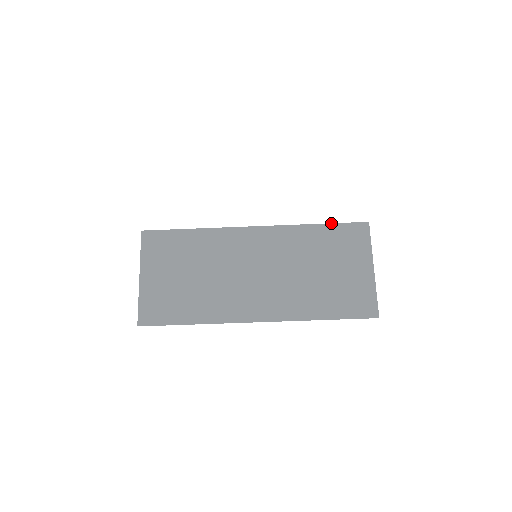
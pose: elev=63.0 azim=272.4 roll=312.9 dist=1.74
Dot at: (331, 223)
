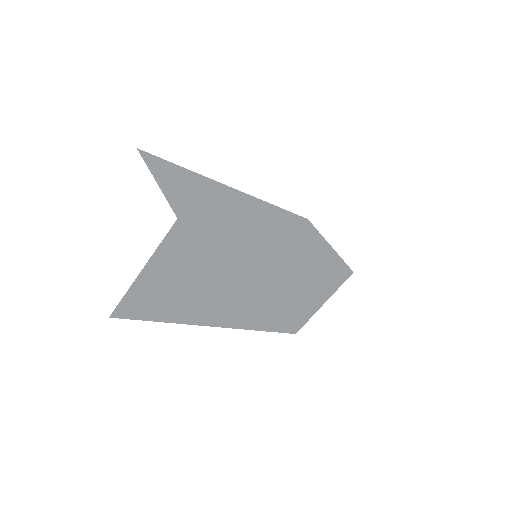
Dot at: (334, 266)
